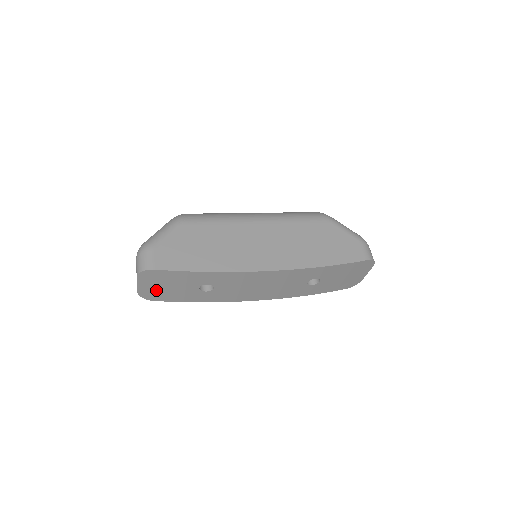
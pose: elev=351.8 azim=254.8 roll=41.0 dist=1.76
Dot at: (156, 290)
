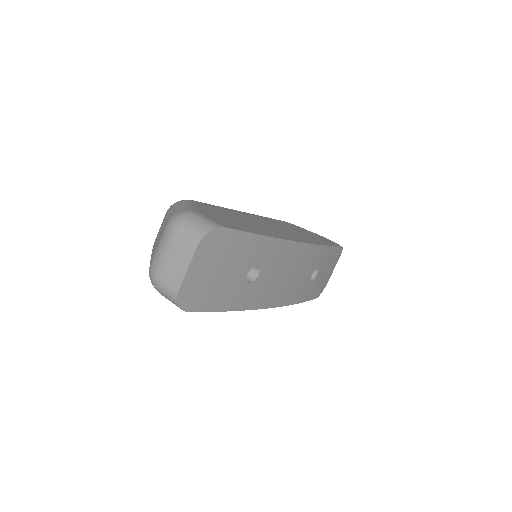
Dot at: (203, 282)
